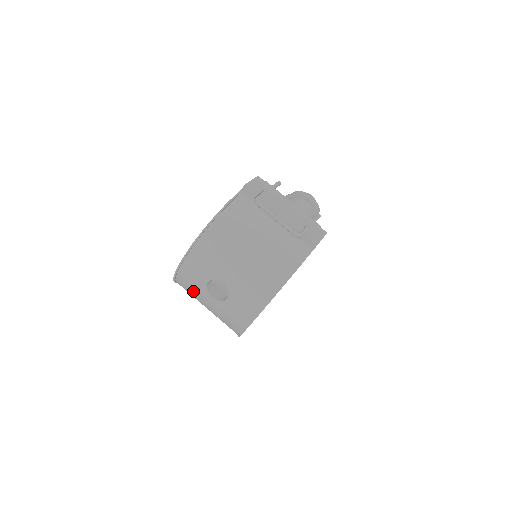
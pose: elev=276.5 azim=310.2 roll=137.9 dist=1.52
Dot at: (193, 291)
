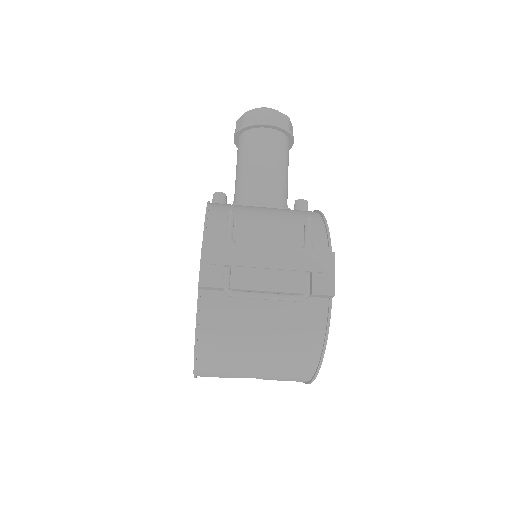
Dot at: occluded
